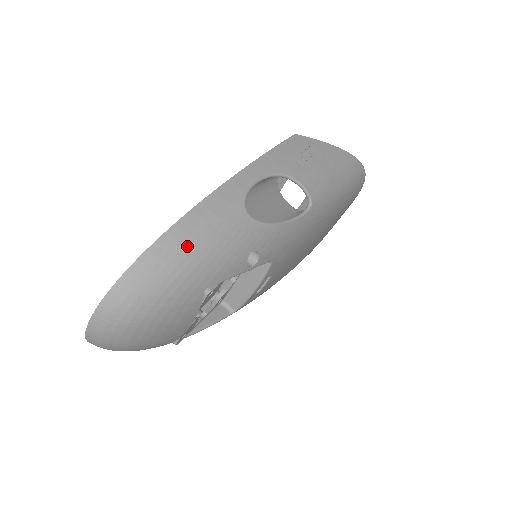
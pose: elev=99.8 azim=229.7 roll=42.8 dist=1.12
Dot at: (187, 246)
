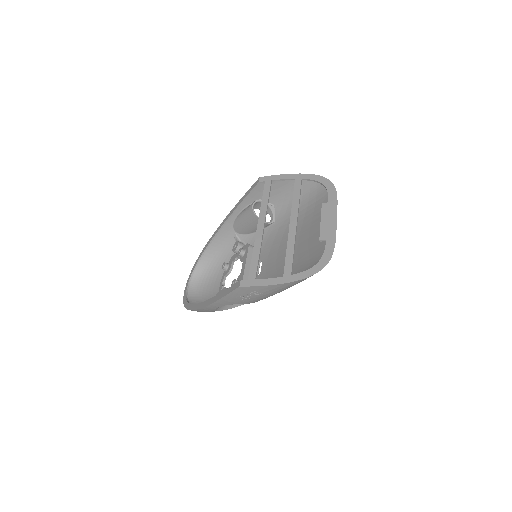
Dot at: occluded
